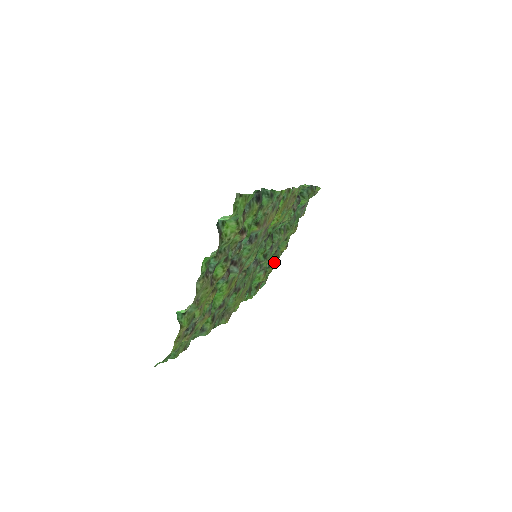
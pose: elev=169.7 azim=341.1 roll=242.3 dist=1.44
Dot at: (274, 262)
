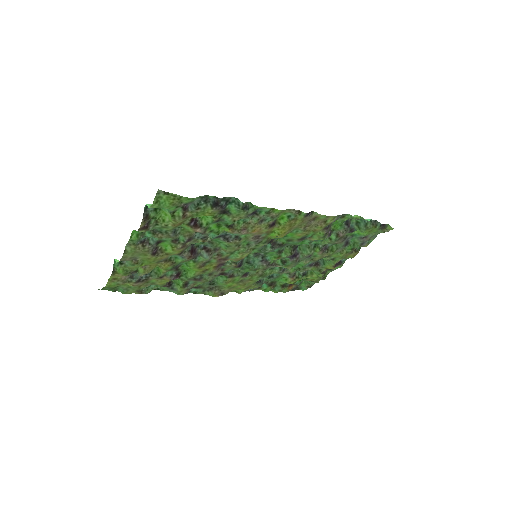
Dot at: (315, 274)
